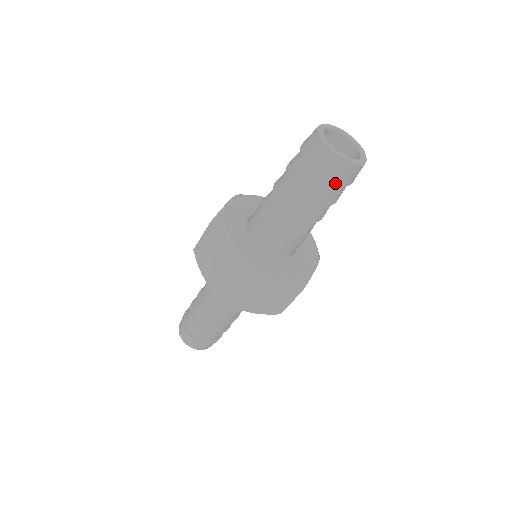
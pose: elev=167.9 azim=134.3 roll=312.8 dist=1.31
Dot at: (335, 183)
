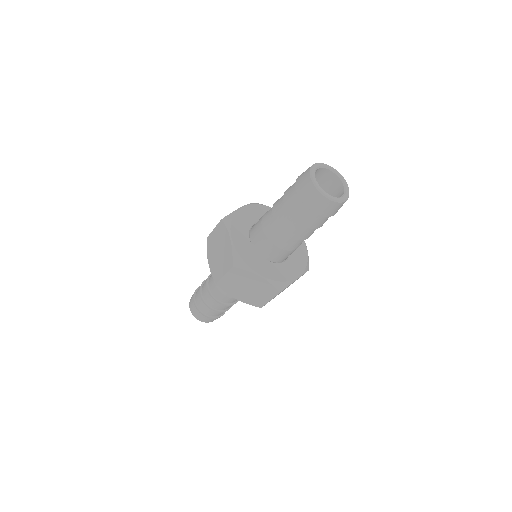
Dot at: (315, 212)
